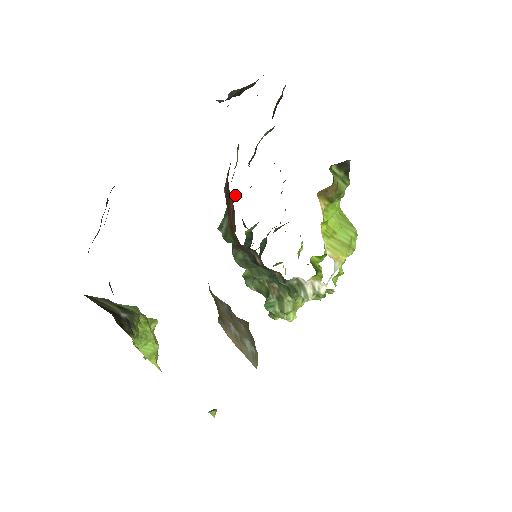
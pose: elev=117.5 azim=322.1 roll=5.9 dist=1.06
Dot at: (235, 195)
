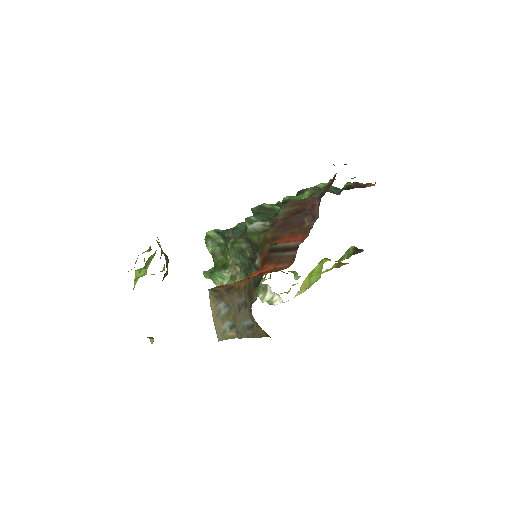
Dot at: (274, 206)
